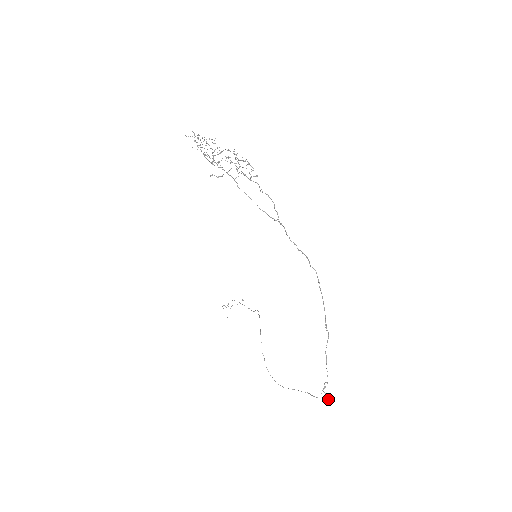
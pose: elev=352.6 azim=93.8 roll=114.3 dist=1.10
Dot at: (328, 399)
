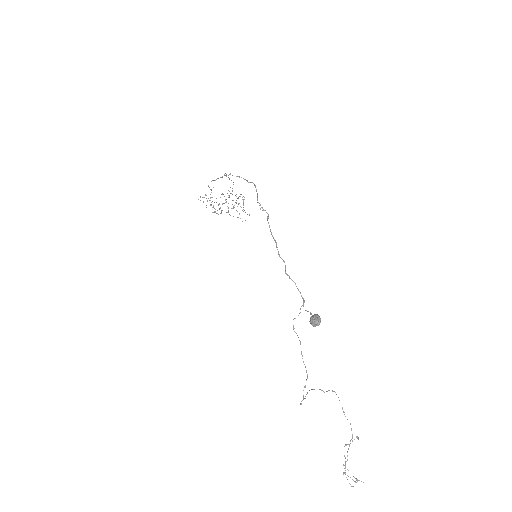
Dot at: (311, 316)
